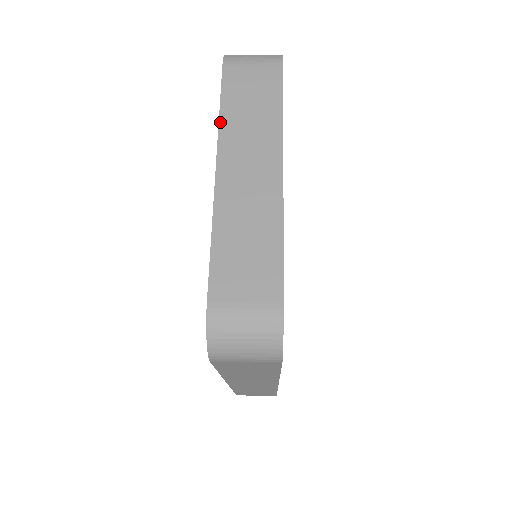
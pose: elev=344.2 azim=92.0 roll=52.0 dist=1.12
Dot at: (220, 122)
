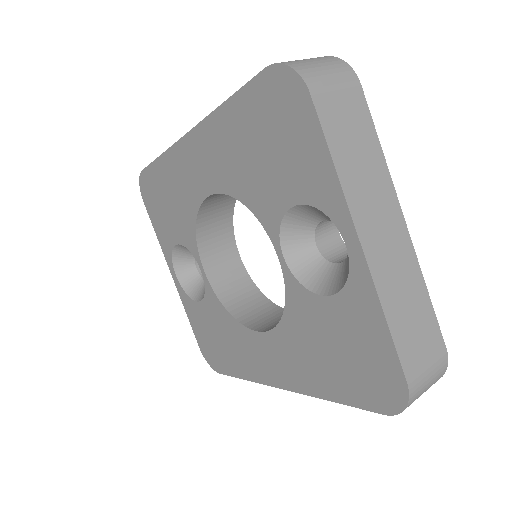
Dot at: (340, 178)
